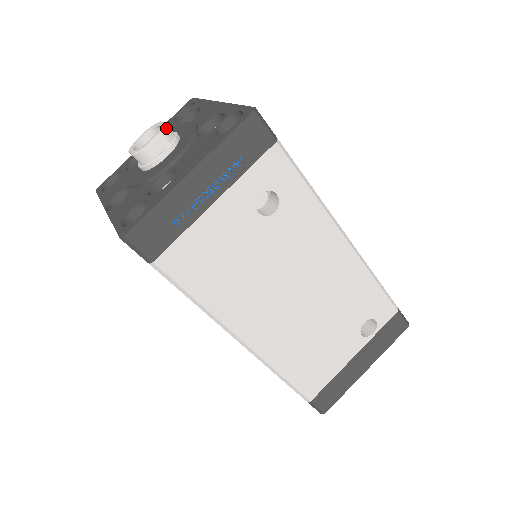
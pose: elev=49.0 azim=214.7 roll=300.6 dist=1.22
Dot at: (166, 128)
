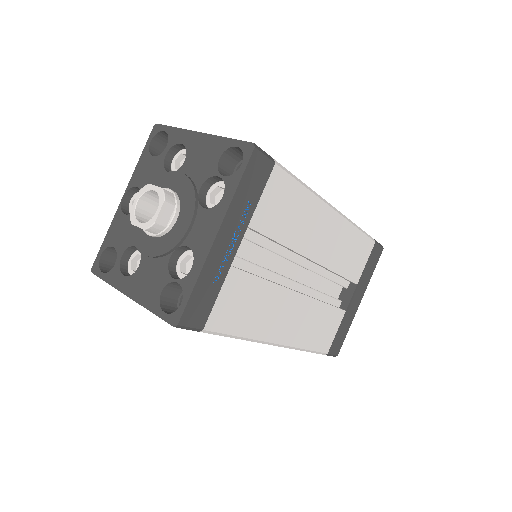
Dot at: (153, 227)
